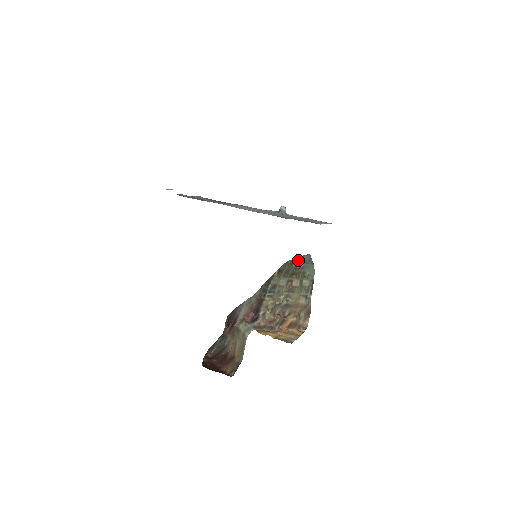
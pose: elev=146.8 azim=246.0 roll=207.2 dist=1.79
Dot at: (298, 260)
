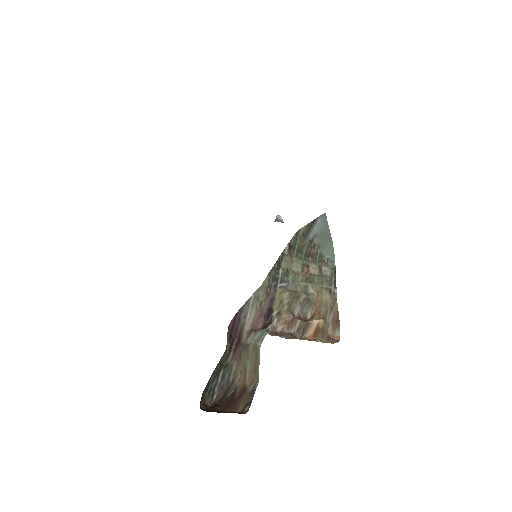
Dot at: (312, 229)
